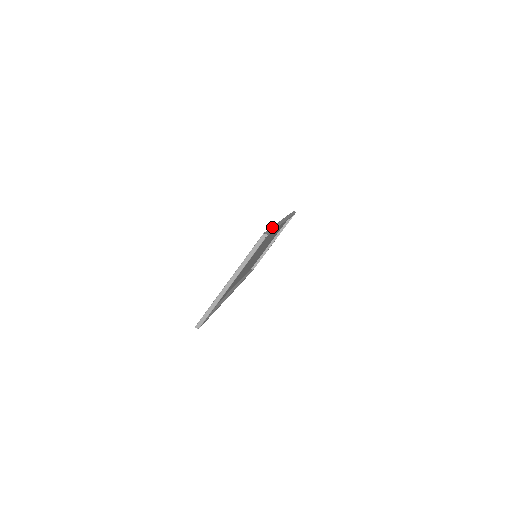
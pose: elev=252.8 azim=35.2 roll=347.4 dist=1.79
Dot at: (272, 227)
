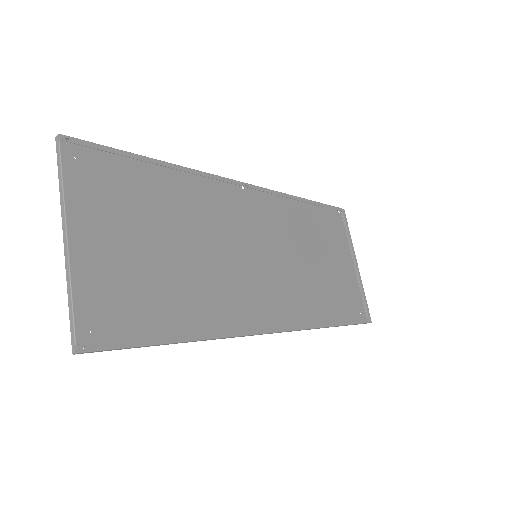
Dot at: (135, 157)
